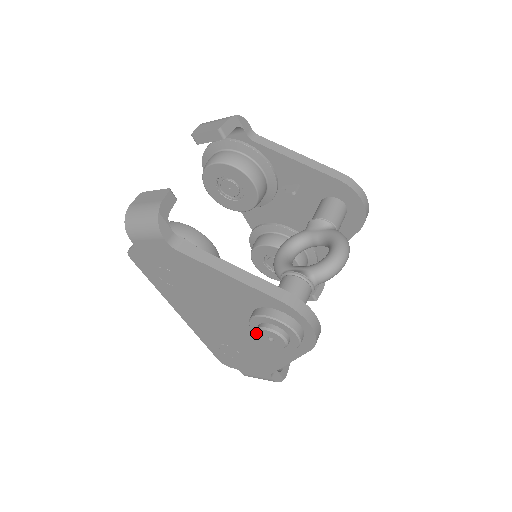
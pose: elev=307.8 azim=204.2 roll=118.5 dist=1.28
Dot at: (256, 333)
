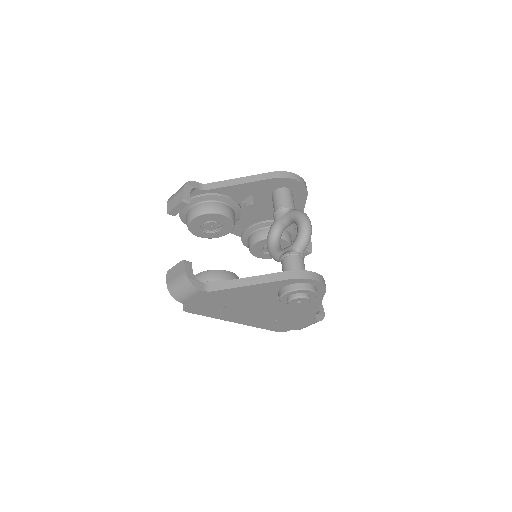
Dot at: occluded
